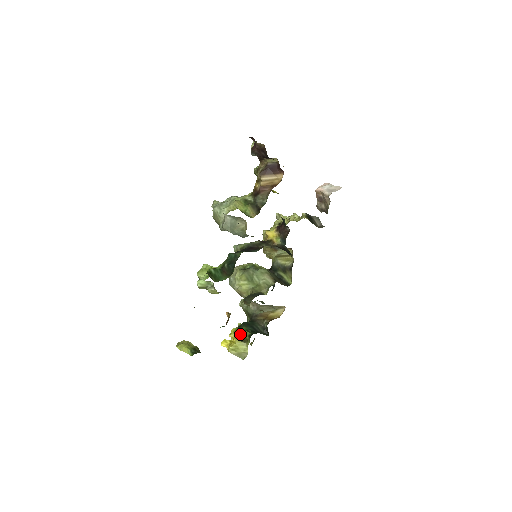
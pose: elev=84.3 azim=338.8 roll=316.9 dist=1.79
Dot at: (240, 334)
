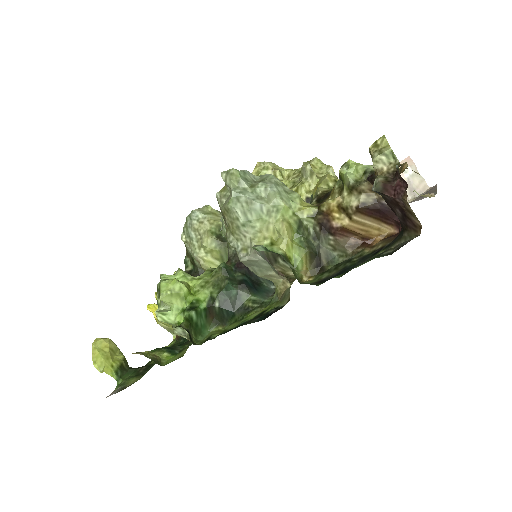
Dot at: occluded
